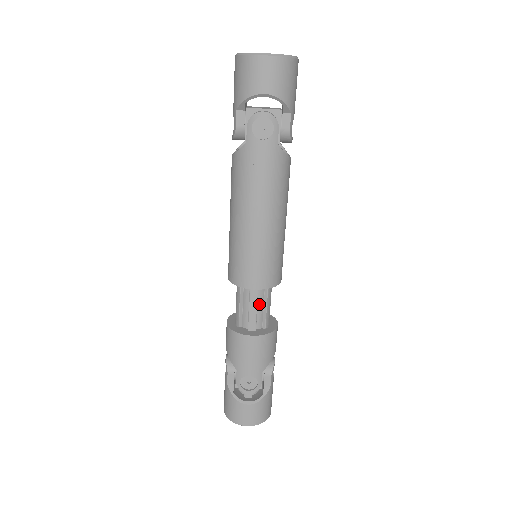
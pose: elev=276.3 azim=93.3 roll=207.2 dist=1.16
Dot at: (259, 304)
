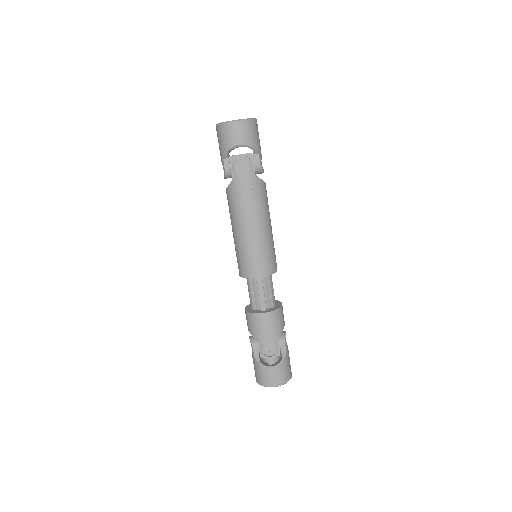
Dot at: (265, 290)
